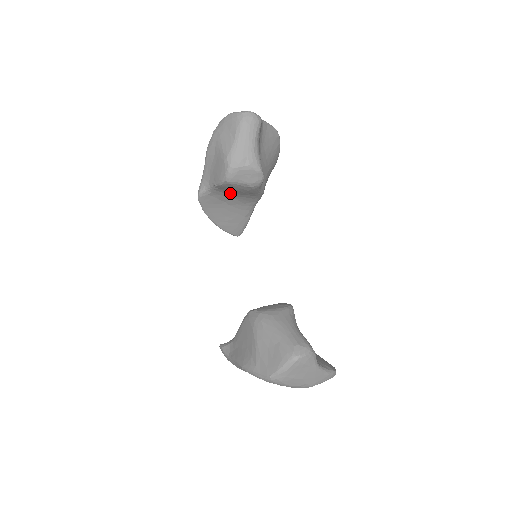
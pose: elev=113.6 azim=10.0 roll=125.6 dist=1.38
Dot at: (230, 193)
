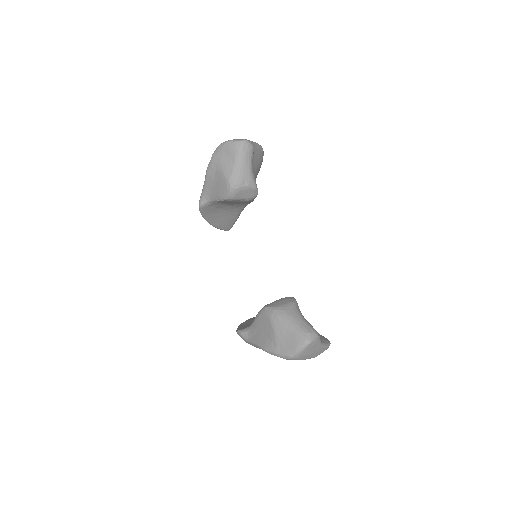
Dot at: (227, 203)
